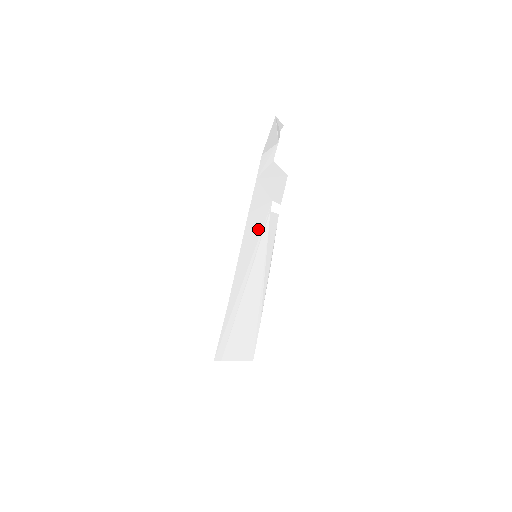
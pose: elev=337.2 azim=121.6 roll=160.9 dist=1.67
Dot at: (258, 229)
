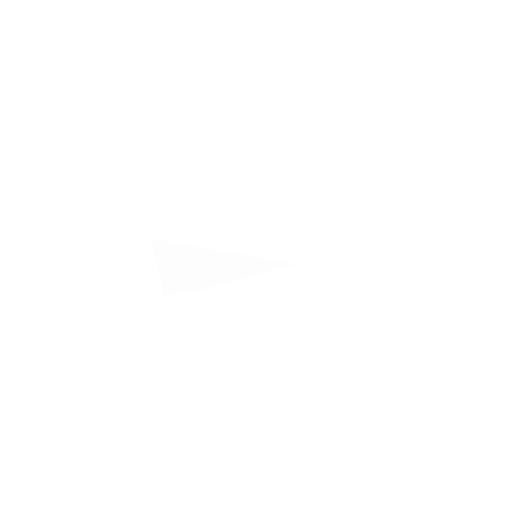
Dot at: (275, 252)
